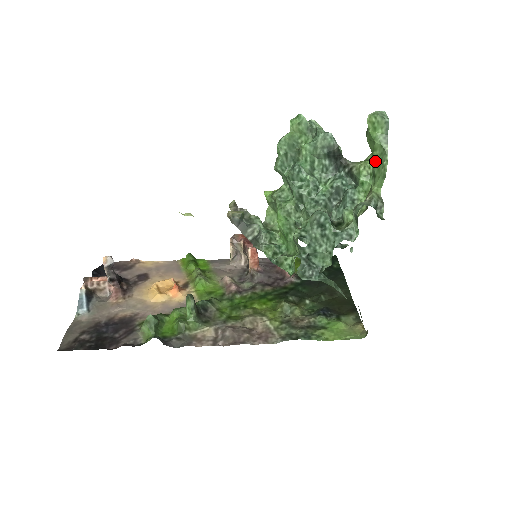
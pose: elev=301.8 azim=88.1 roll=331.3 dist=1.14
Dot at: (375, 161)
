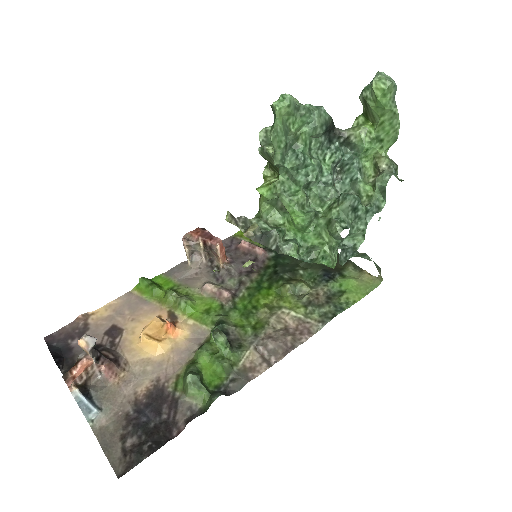
Dot at: (381, 126)
